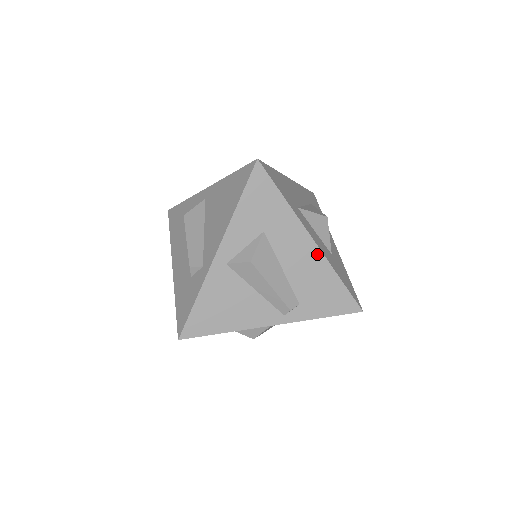
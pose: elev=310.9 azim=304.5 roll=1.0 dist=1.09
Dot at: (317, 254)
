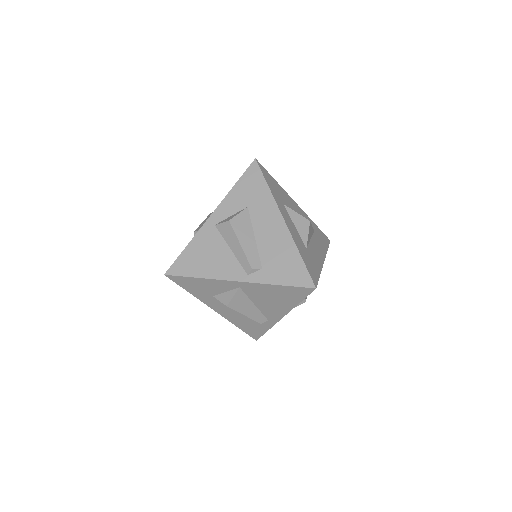
Dot at: (285, 231)
